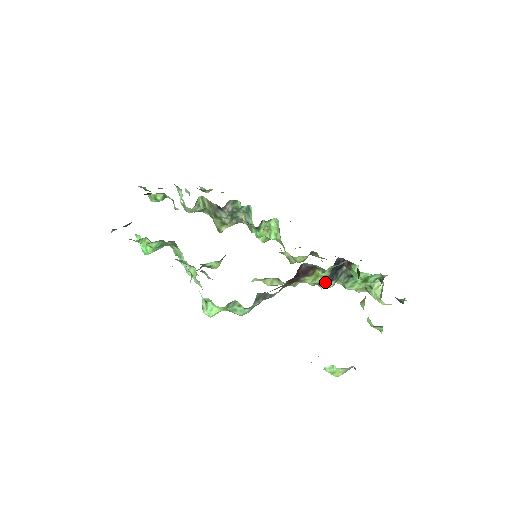
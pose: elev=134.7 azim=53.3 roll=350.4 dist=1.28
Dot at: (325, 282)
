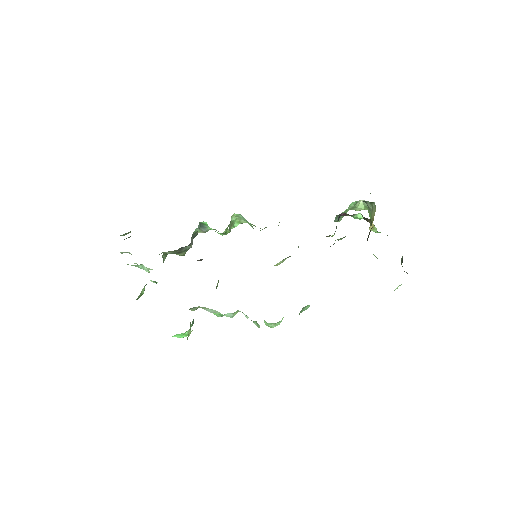
Dot at: occluded
